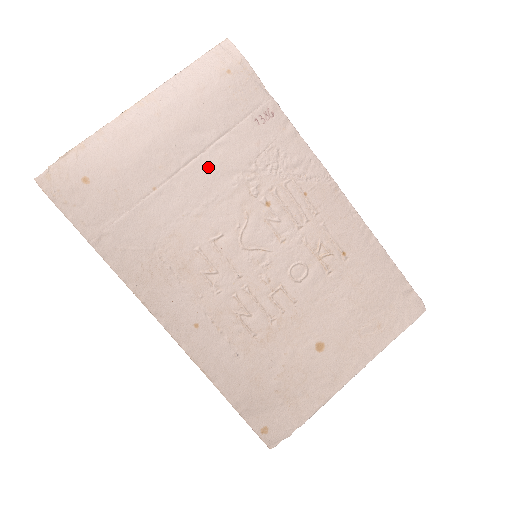
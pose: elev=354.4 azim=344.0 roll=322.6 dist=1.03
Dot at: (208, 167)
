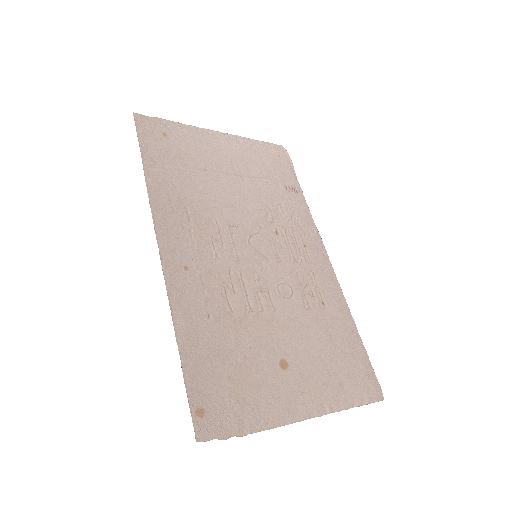
Dot at: (245, 186)
